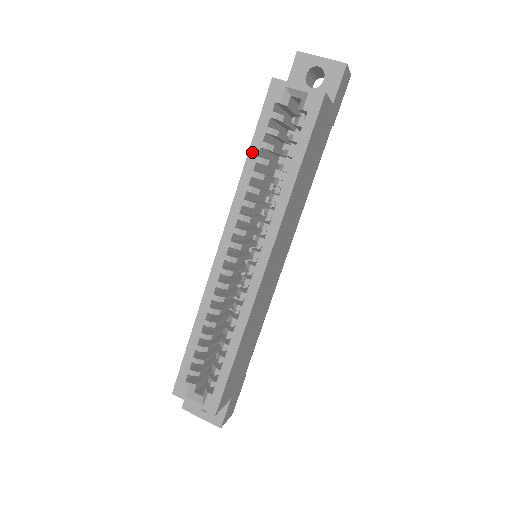
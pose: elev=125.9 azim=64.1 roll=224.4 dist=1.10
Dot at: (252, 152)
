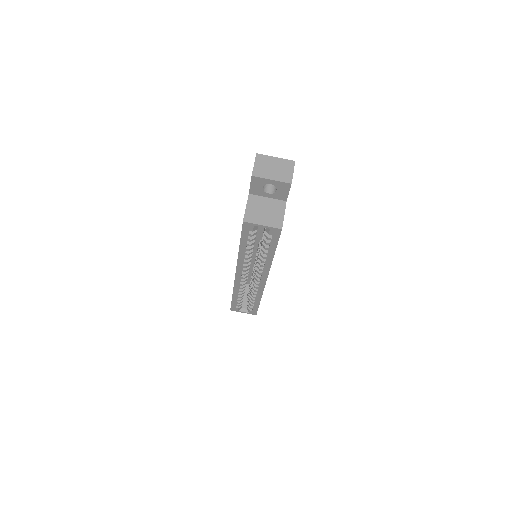
Dot at: (242, 247)
